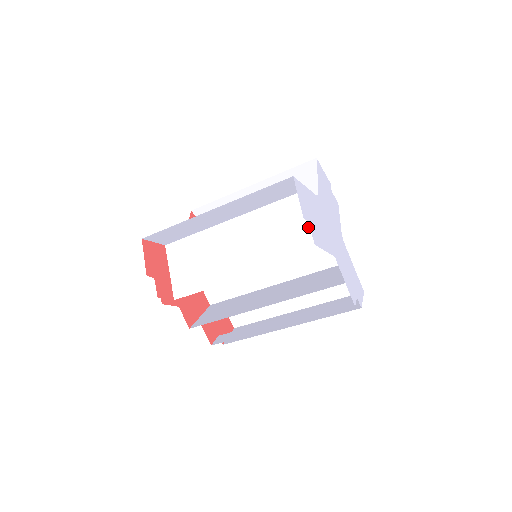
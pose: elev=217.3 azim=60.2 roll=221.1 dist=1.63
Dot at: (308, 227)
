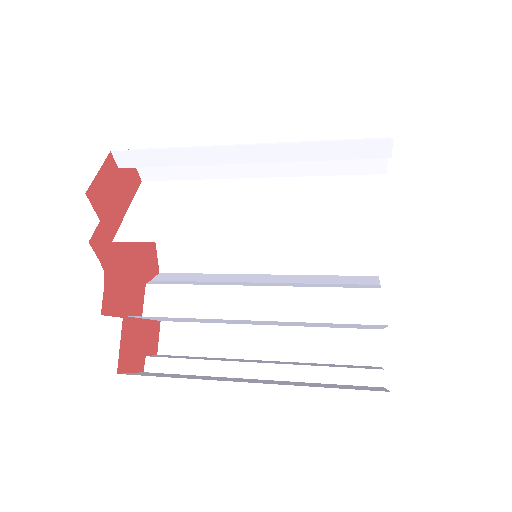
Dot at: occluded
